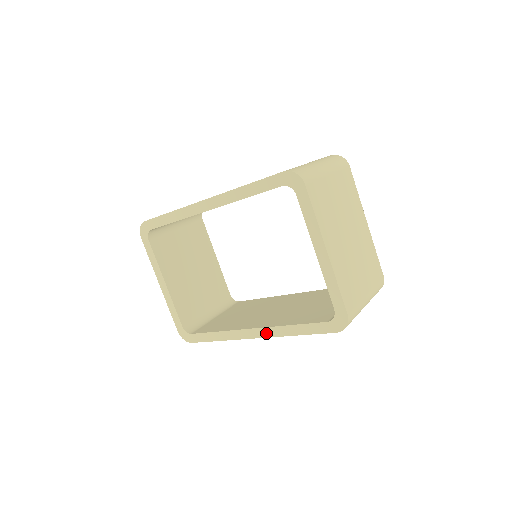
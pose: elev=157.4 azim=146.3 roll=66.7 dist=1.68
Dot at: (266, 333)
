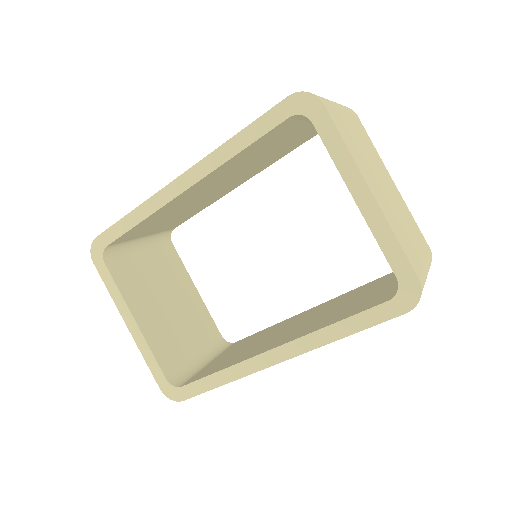
Dot at: (295, 349)
